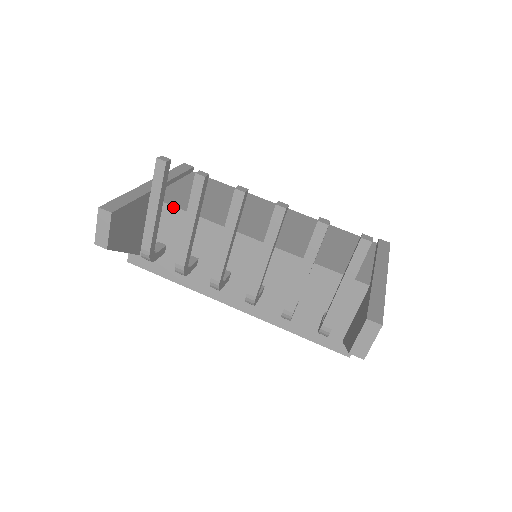
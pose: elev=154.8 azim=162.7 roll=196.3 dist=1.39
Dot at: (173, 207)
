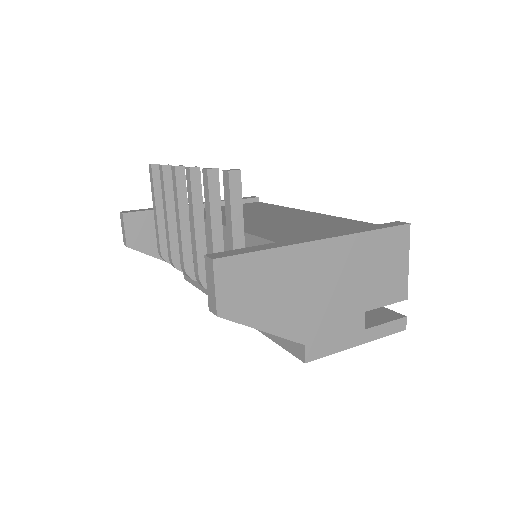
Dot at: occluded
